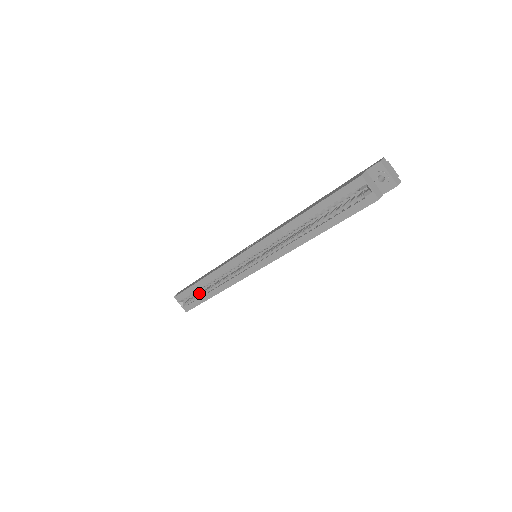
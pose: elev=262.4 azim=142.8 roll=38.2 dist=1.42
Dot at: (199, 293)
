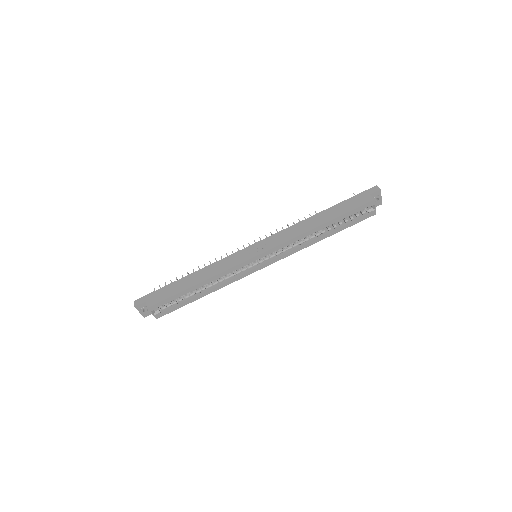
Dot at: (179, 297)
